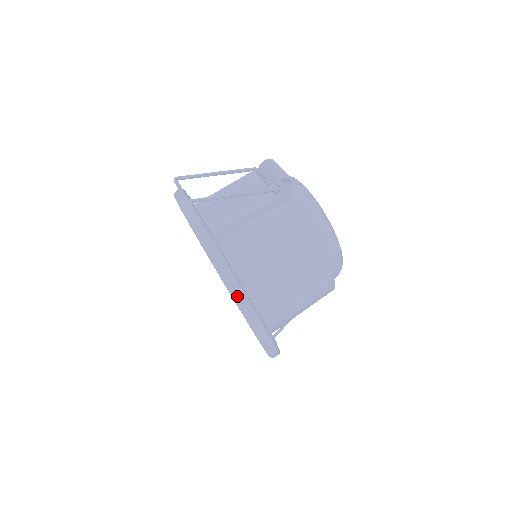
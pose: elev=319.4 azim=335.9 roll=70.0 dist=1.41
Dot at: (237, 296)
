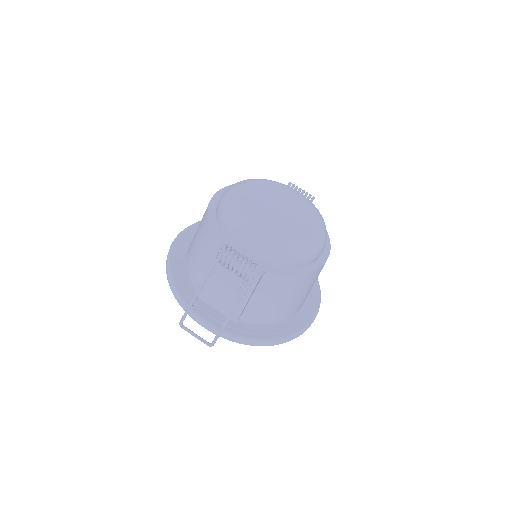
Dot at: occluded
